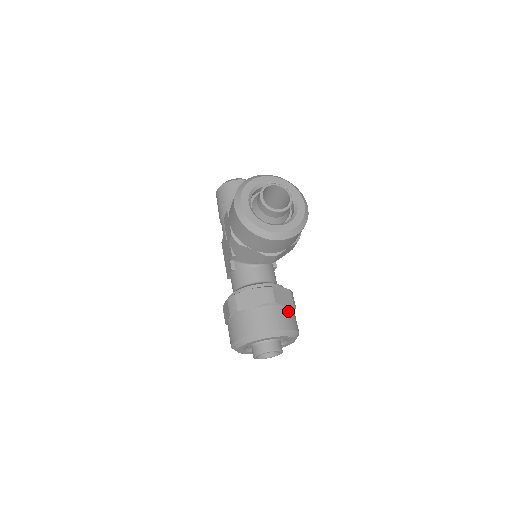
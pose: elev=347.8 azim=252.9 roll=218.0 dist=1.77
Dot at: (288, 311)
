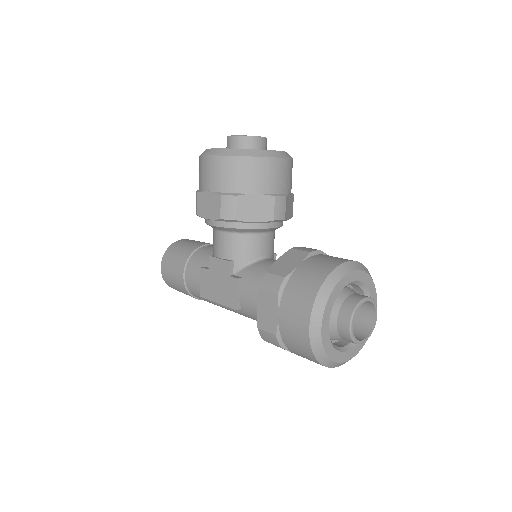
Dot at: occluded
